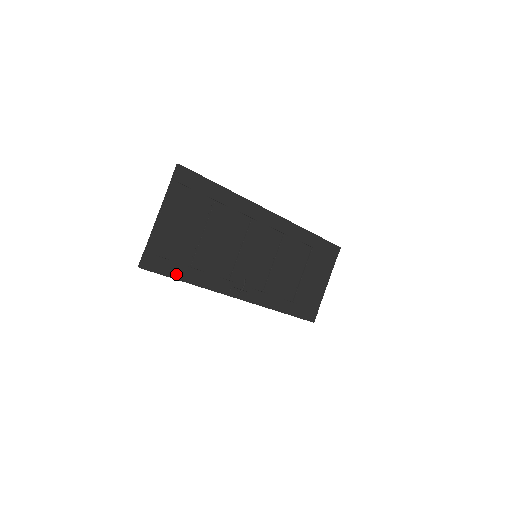
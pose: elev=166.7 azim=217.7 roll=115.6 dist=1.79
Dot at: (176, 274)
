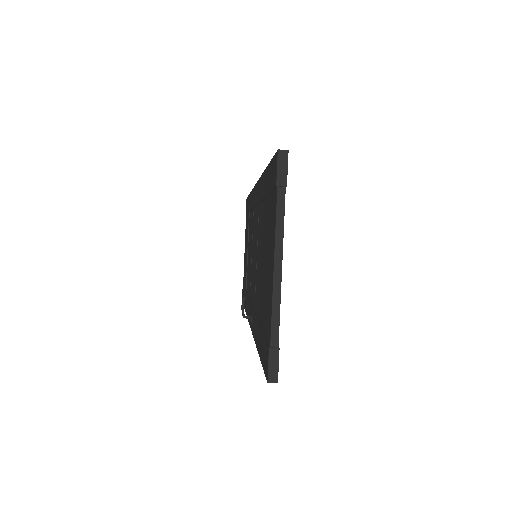
Dot at: occluded
